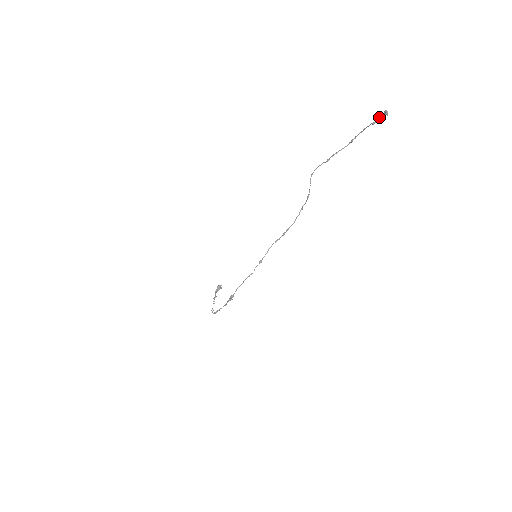
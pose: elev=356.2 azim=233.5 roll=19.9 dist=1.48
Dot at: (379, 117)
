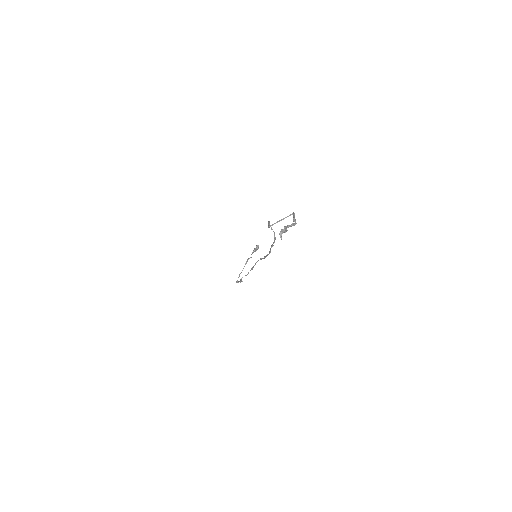
Dot at: occluded
